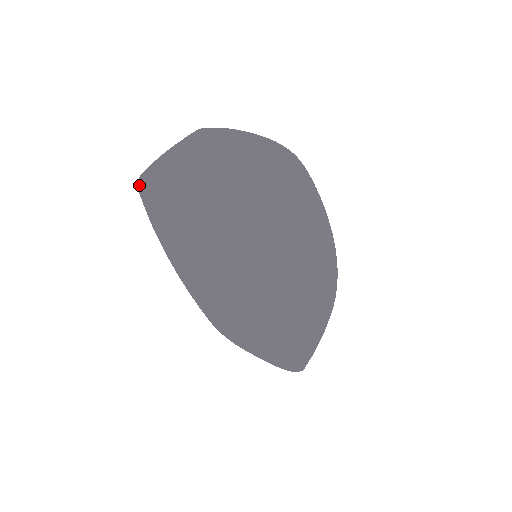
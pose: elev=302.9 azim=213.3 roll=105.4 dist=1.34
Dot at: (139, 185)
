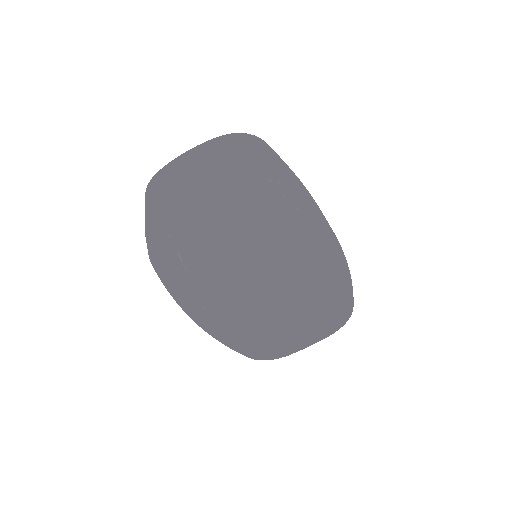
Dot at: (152, 252)
